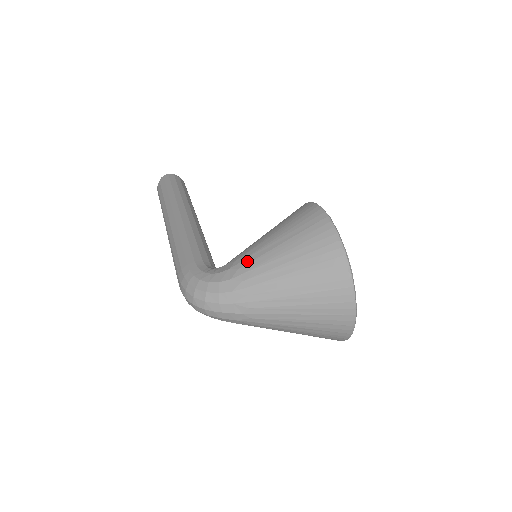
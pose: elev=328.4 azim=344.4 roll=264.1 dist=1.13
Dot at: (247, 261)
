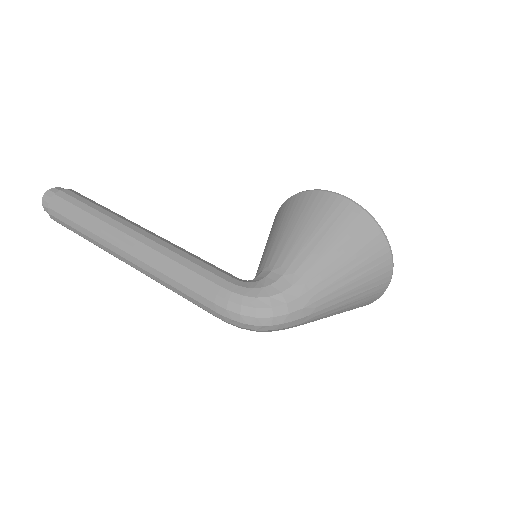
Dot at: (298, 263)
